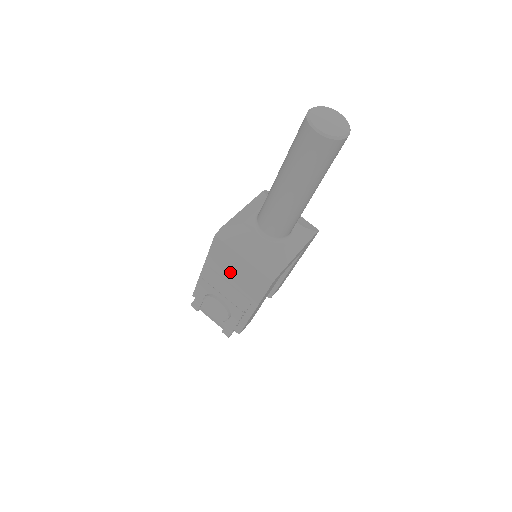
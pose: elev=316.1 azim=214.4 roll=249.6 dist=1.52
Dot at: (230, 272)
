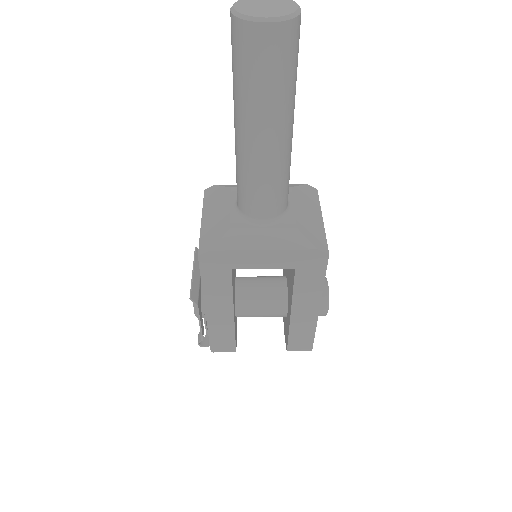
Dot at: occluded
